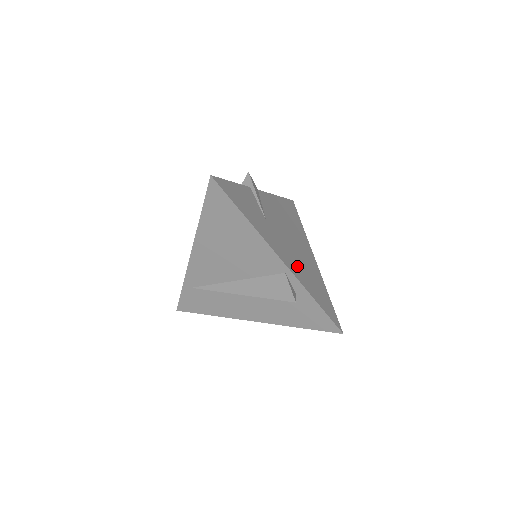
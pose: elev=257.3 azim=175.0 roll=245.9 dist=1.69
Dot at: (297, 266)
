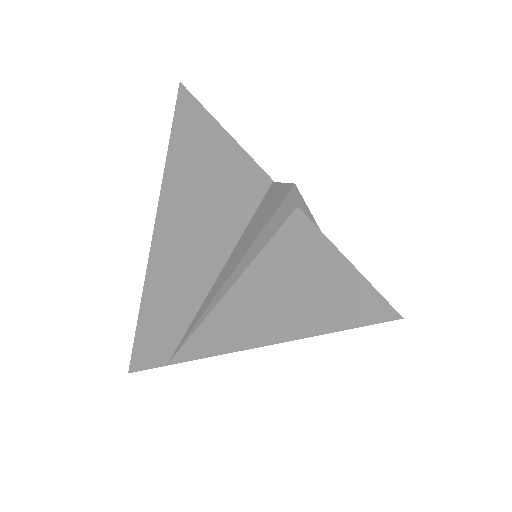
Dot at: occluded
